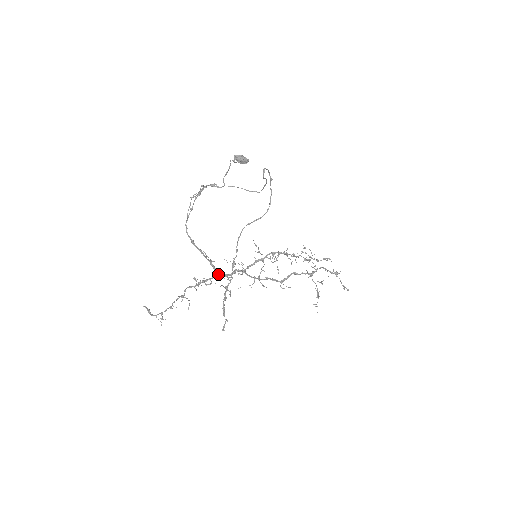
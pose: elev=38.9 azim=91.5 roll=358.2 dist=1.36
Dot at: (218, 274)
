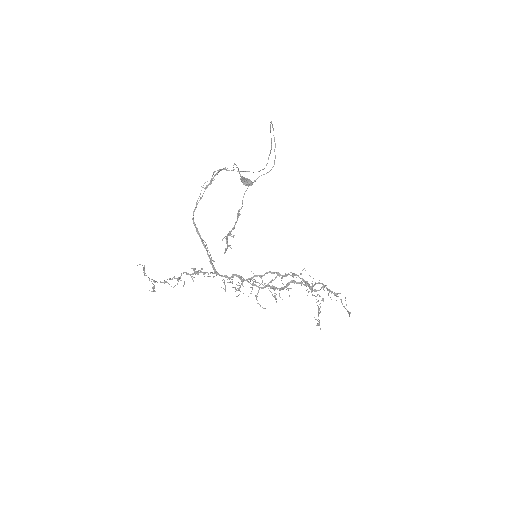
Dot at: (216, 272)
